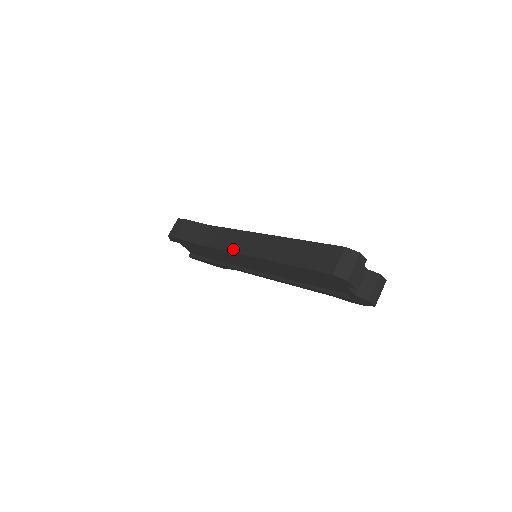
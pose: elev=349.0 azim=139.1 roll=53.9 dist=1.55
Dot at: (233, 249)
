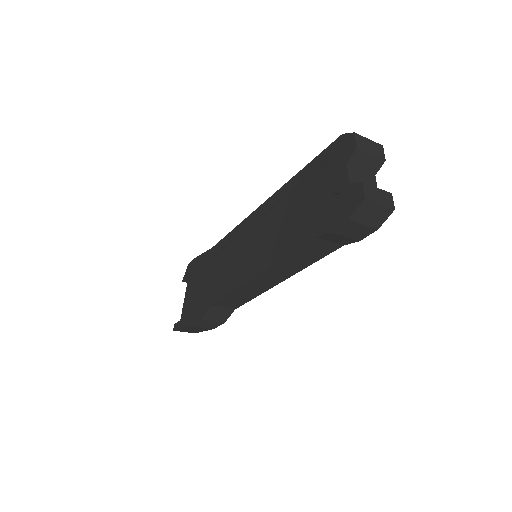
Dot at: occluded
